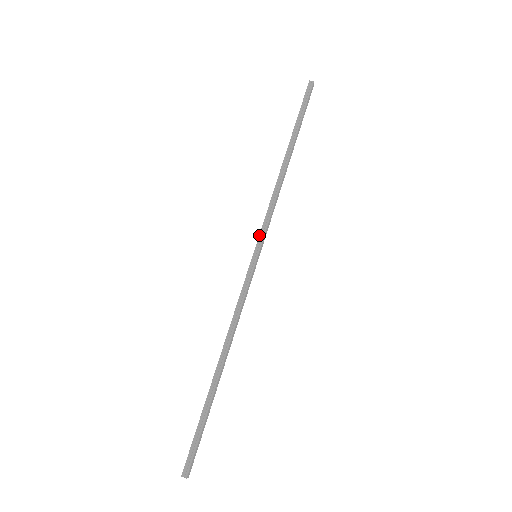
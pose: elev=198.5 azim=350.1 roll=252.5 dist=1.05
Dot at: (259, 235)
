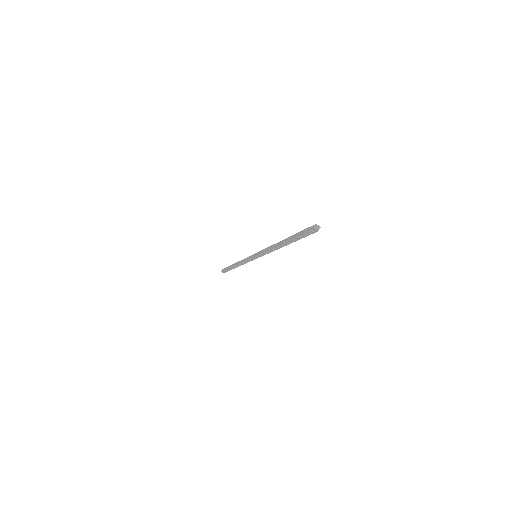
Dot at: (249, 258)
